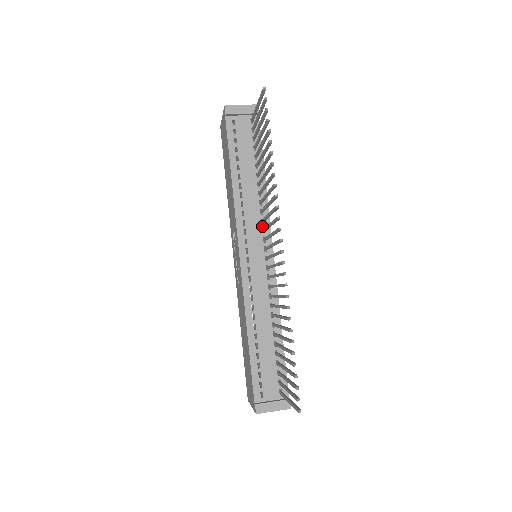
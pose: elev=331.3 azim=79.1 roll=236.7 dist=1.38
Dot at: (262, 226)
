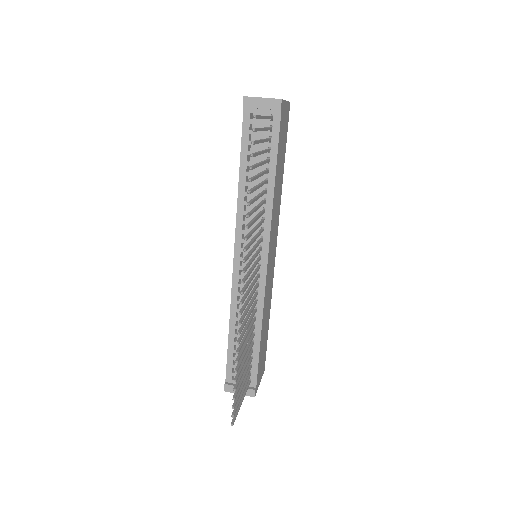
Dot at: (261, 234)
